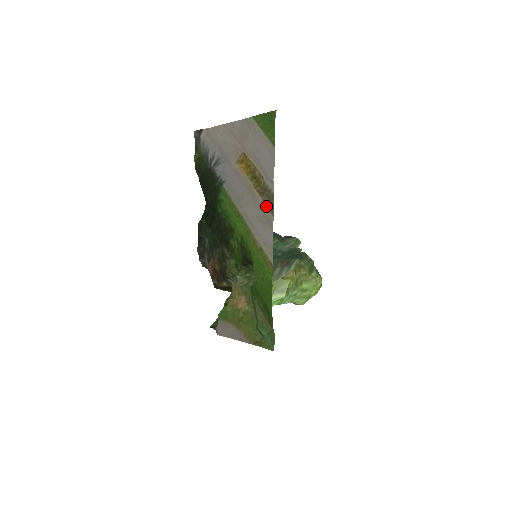
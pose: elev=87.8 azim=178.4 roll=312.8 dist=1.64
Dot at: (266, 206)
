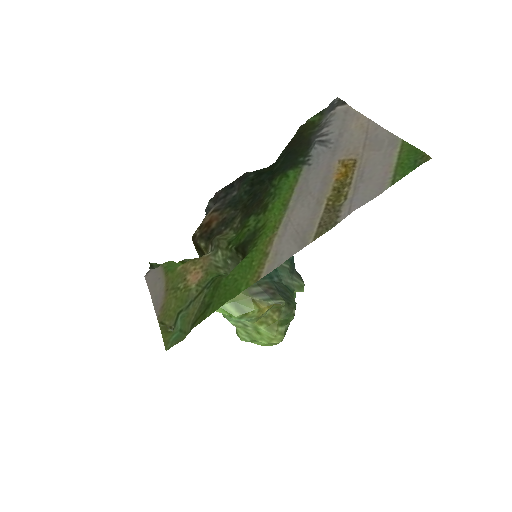
Dot at: (318, 225)
